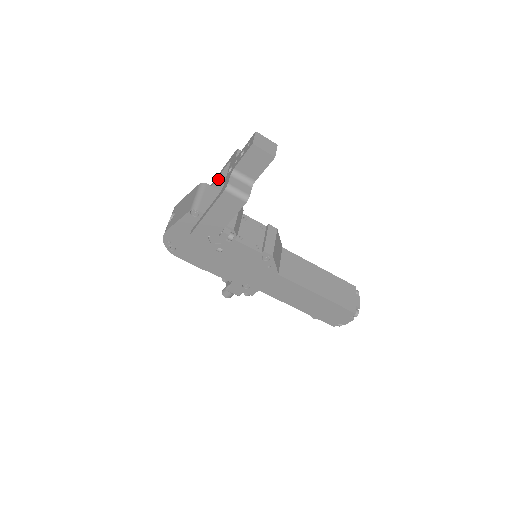
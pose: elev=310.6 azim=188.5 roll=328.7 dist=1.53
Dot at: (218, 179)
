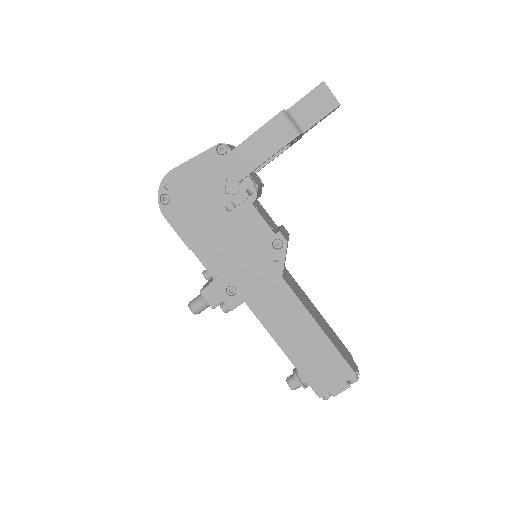
Dot at: occluded
